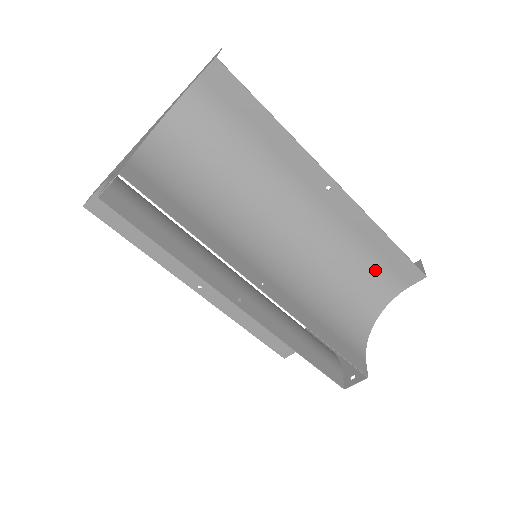
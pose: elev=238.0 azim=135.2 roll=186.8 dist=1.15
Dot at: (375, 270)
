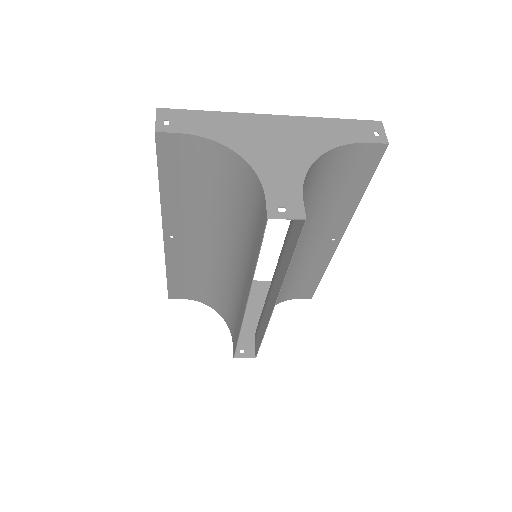
Dot at: (295, 285)
